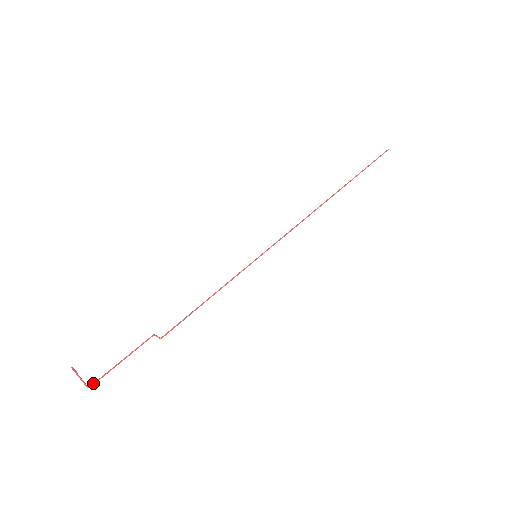
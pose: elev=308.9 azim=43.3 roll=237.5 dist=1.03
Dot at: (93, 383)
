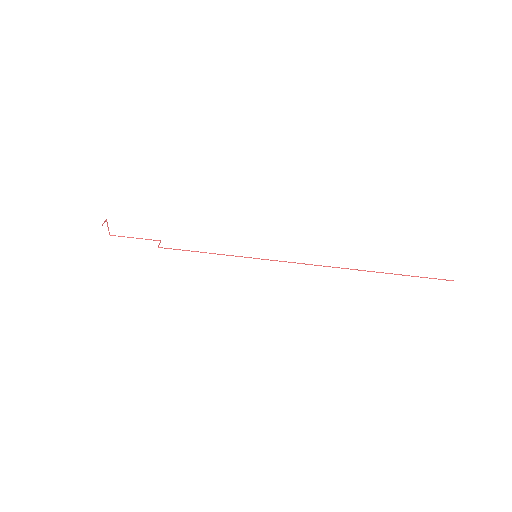
Dot at: (113, 235)
